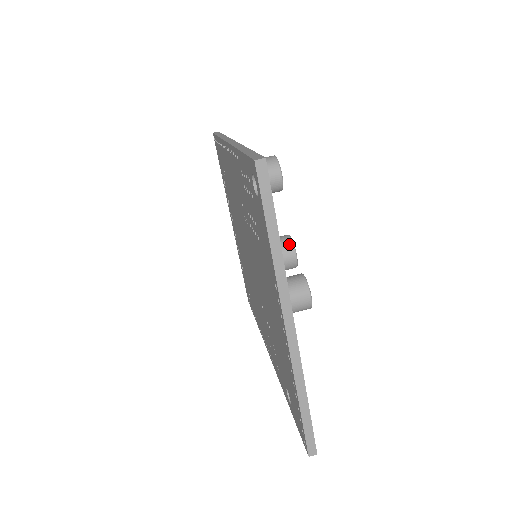
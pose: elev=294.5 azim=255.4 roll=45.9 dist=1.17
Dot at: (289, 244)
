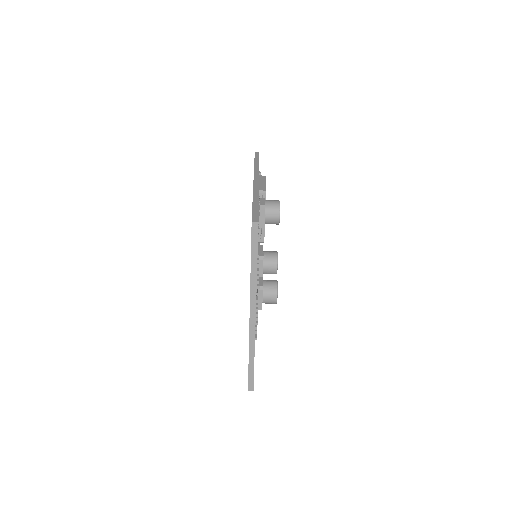
Dot at: (274, 259)
